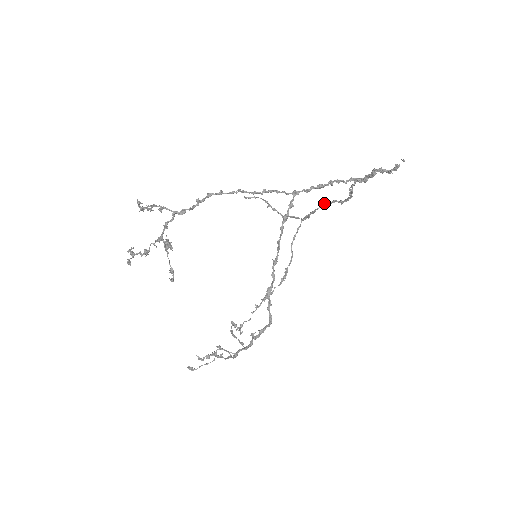
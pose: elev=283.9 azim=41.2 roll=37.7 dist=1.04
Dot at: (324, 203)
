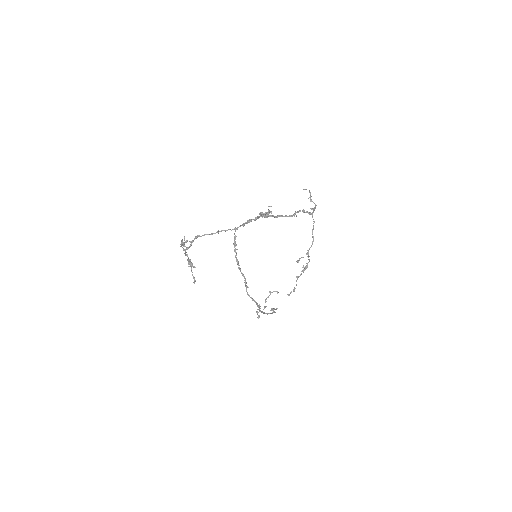
Dot at: (300, 210)
